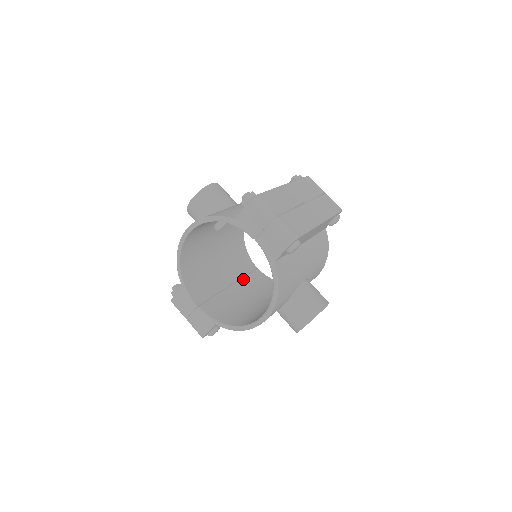
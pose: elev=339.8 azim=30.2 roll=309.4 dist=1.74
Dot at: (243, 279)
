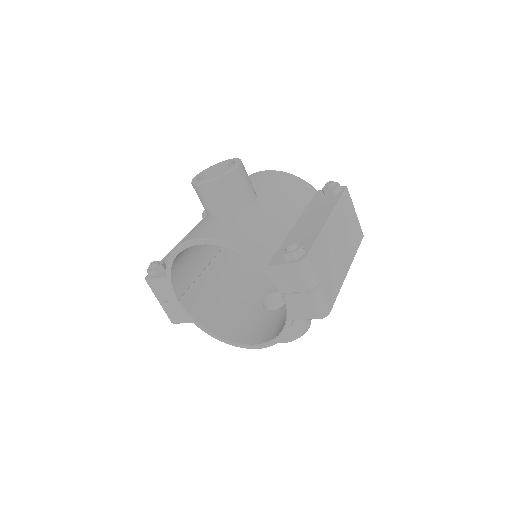
Dot at: (224, 250)
